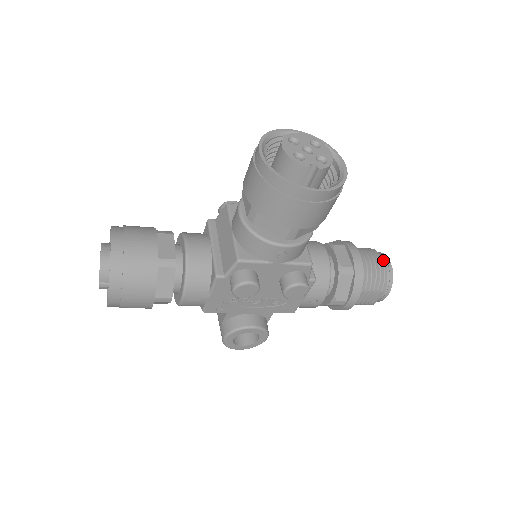
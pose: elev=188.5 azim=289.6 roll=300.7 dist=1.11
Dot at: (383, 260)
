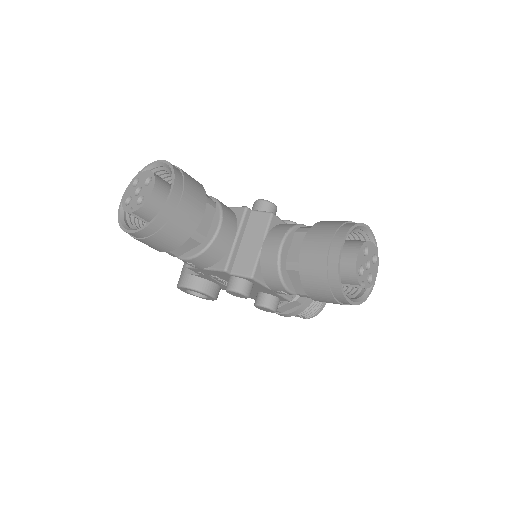
Dot at: occluded
